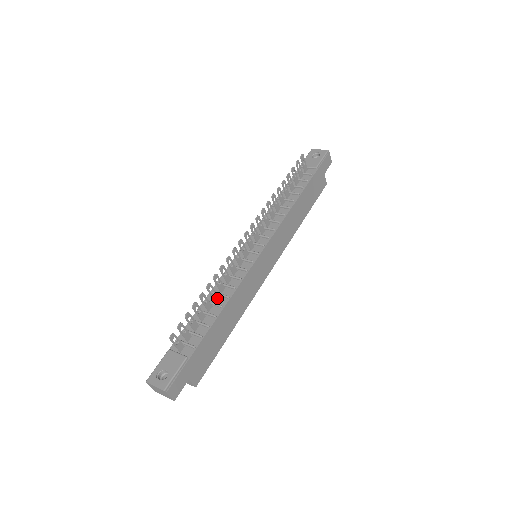
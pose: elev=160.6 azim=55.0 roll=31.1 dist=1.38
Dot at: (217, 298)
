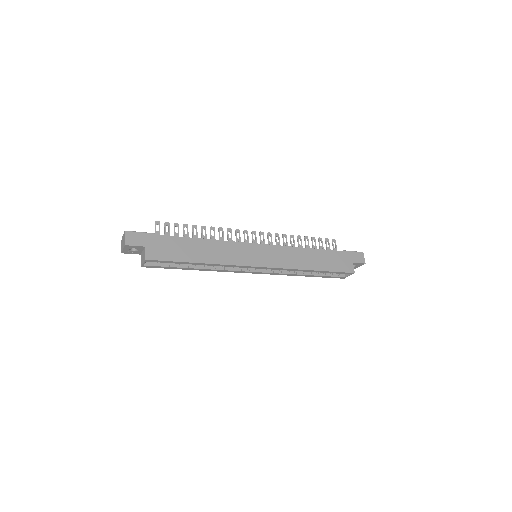
Dot at: occluded
